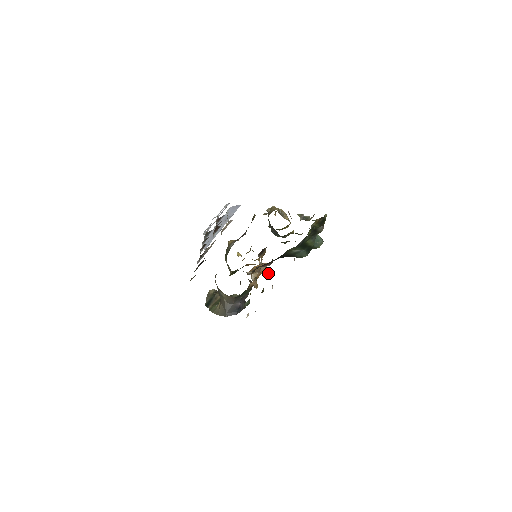
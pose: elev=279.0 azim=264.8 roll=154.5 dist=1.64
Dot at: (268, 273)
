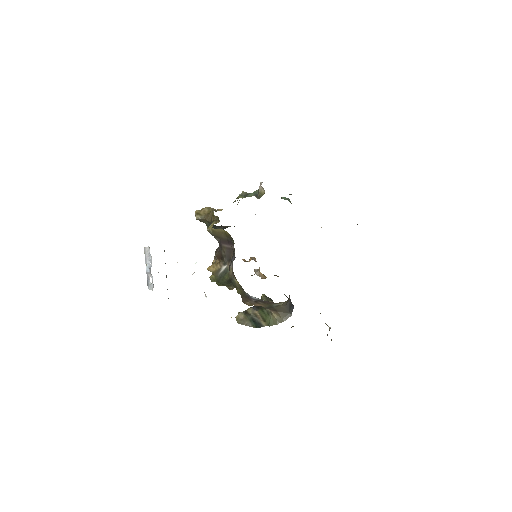
Dot at: occluded
